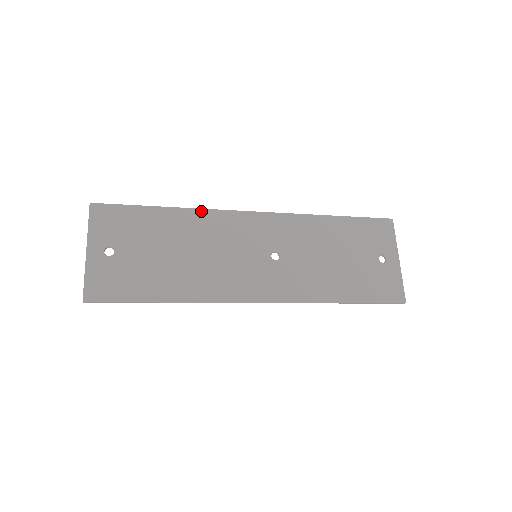
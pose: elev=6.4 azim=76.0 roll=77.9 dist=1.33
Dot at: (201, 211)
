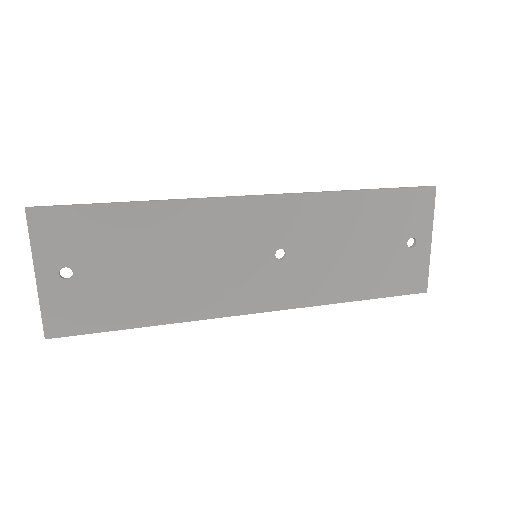
Dot at: (183, 203)
